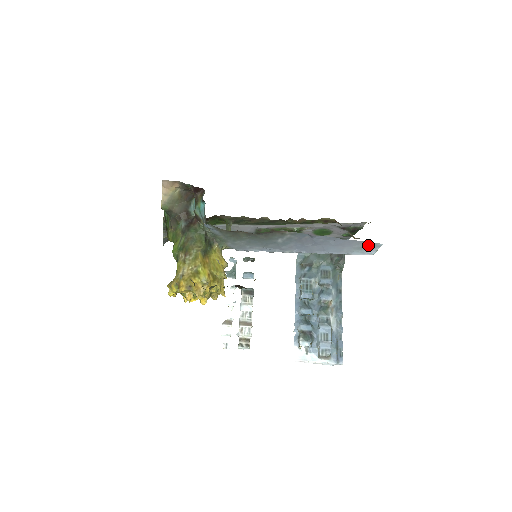
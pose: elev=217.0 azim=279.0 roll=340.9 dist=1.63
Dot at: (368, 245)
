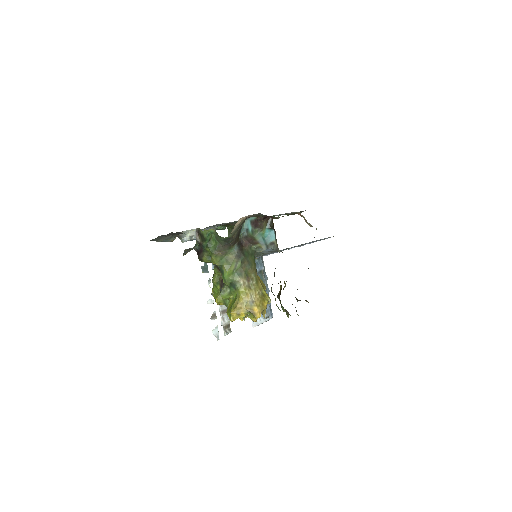
Dot at: (333, 236)
